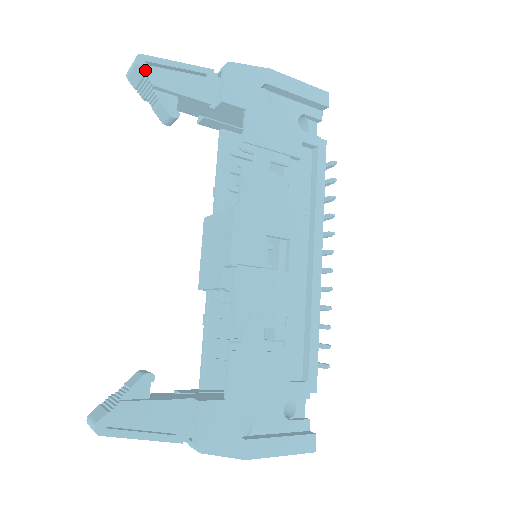
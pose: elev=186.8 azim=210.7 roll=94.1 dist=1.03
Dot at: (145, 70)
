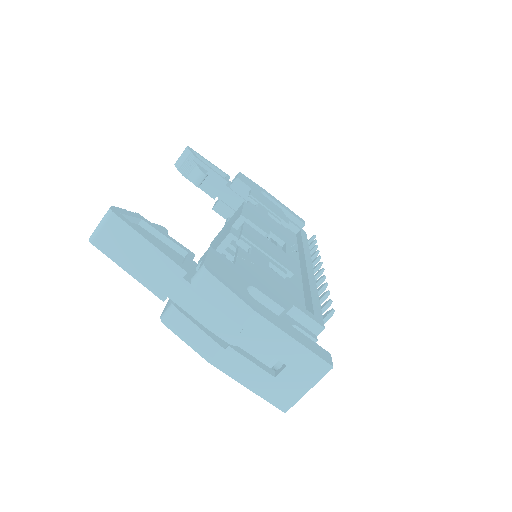
Dot at: (191, 151)
